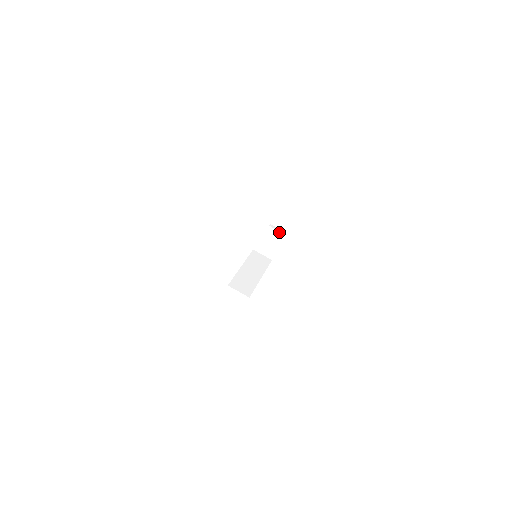
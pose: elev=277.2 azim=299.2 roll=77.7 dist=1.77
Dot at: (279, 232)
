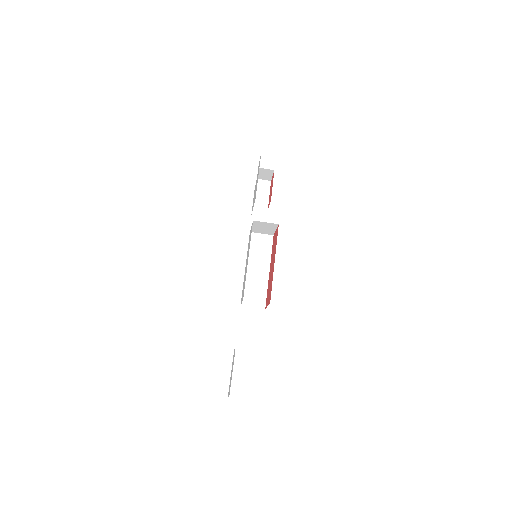
Dot at: (271, 223)
